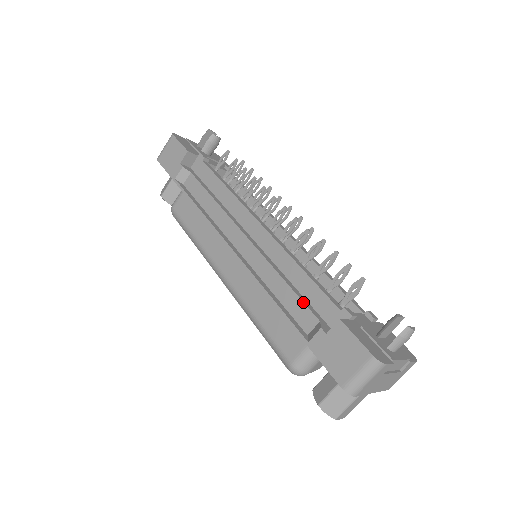
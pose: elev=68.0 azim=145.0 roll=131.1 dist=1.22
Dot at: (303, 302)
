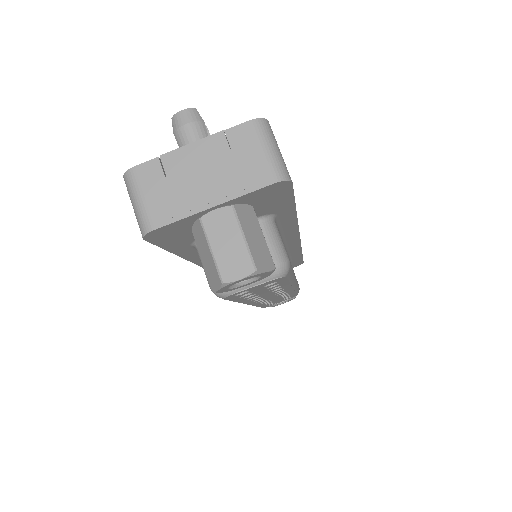
Dot at: occluded
